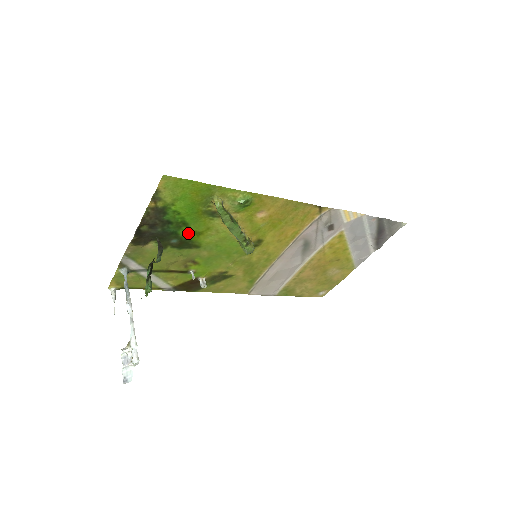
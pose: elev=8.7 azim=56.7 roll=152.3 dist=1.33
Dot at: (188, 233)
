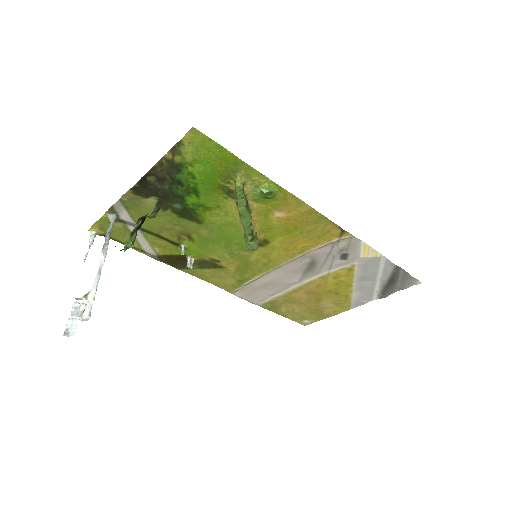
Dot at: (195, 203)
